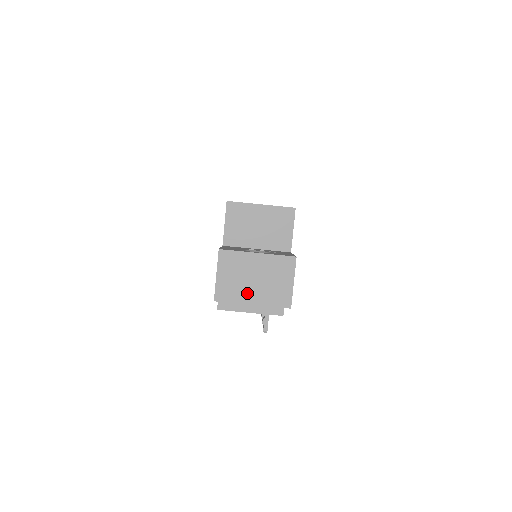
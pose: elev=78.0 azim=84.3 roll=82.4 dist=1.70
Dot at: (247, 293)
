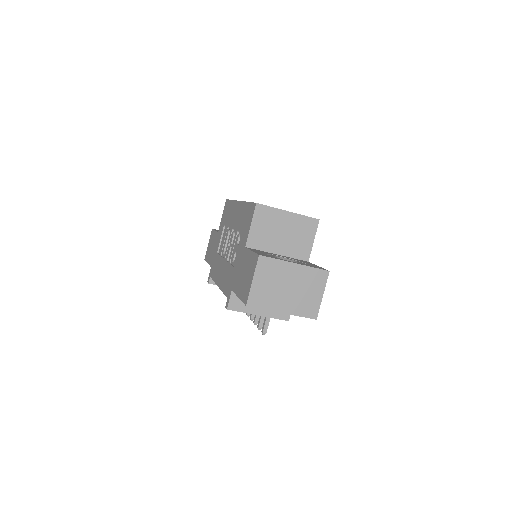
Dot at: (279, 301)
